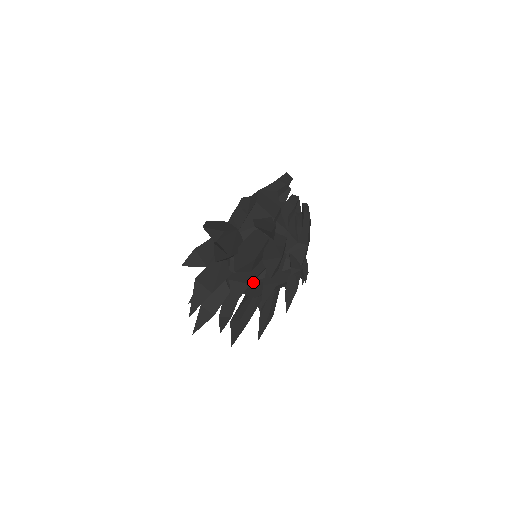
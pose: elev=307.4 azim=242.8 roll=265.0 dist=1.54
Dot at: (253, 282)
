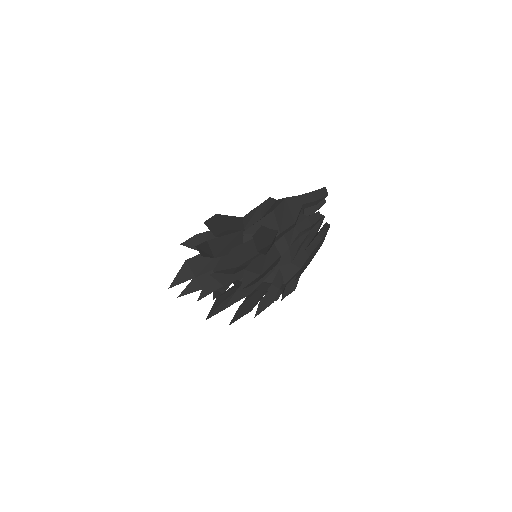
Dot at: (237, 280)
